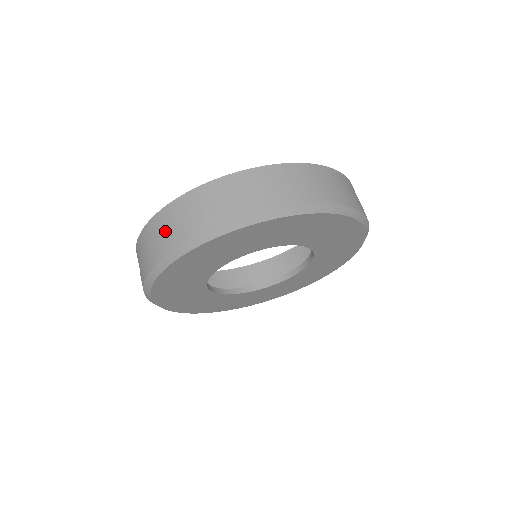
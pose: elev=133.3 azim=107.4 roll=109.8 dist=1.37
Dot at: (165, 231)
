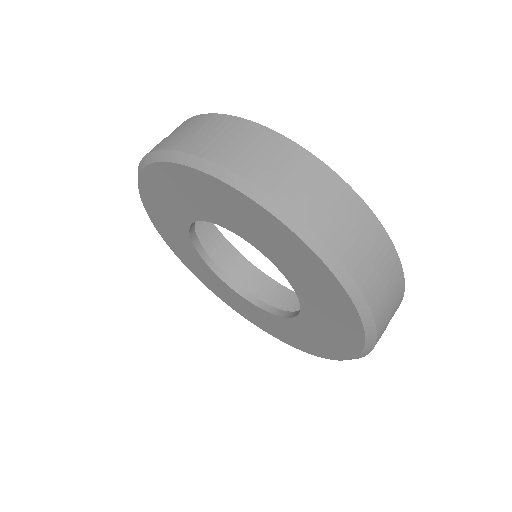
Dot at: (185, 131)
